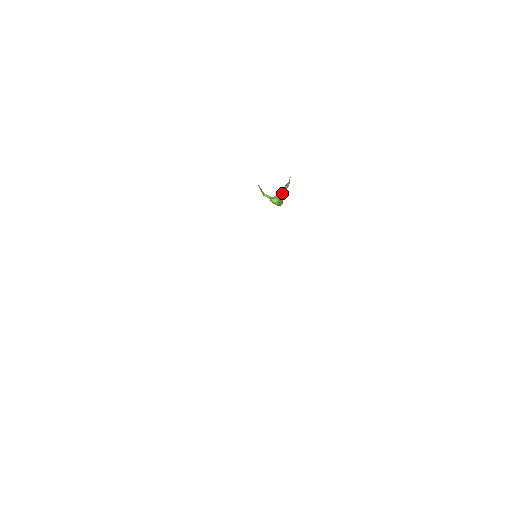
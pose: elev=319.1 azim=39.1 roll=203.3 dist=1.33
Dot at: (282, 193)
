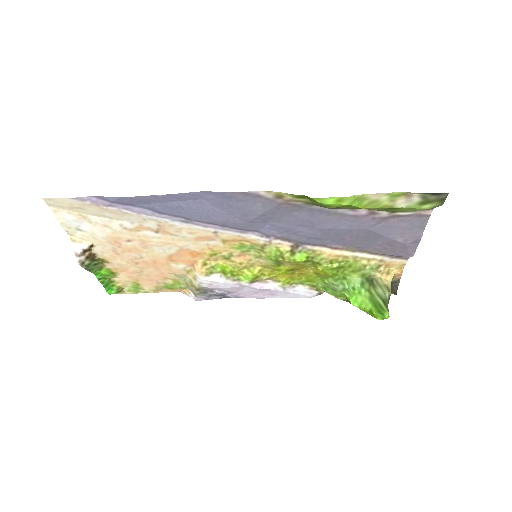
Dot at: (378, 298)
